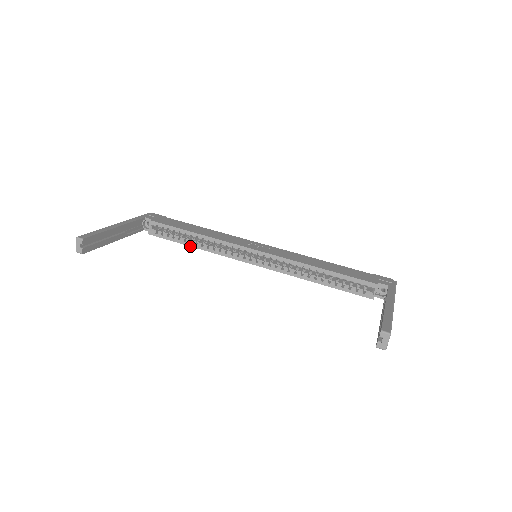
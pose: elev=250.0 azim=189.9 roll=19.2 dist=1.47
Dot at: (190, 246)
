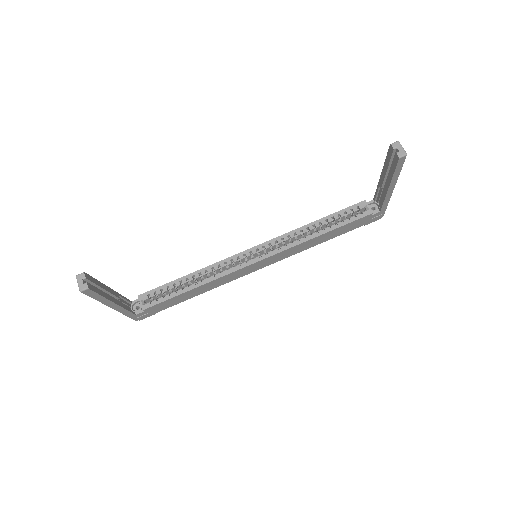
Dot at: (191, 290)
